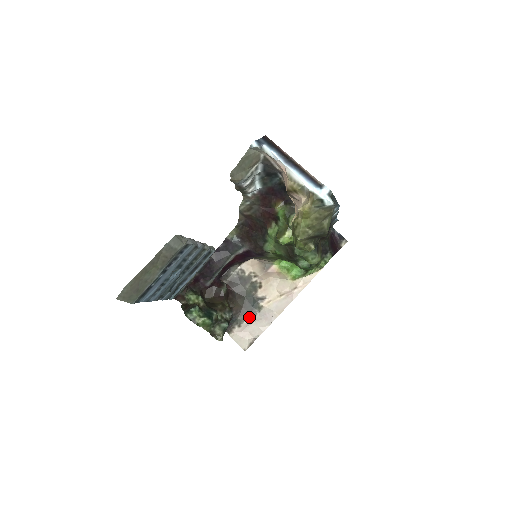
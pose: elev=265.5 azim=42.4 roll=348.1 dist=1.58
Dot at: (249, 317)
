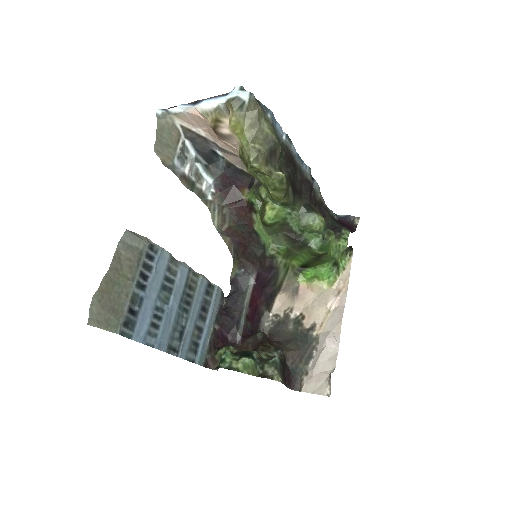
Dot at: (311, 357)
